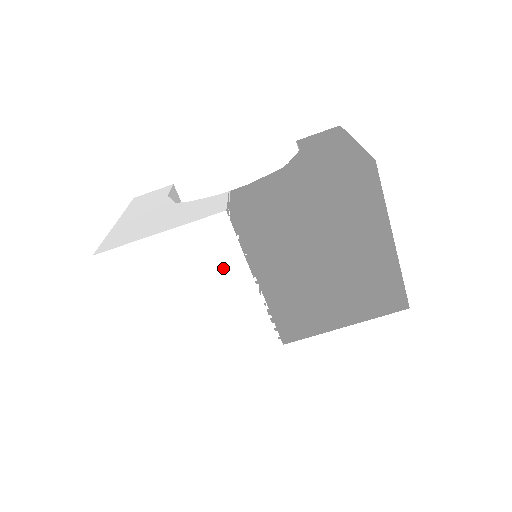
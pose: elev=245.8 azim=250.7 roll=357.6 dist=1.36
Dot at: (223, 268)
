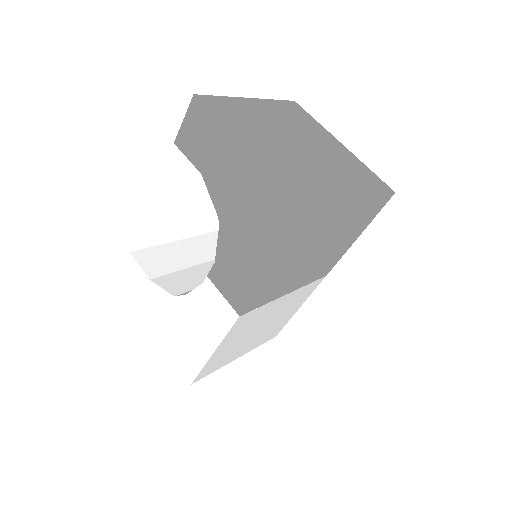
Dot at: (263, 314)
